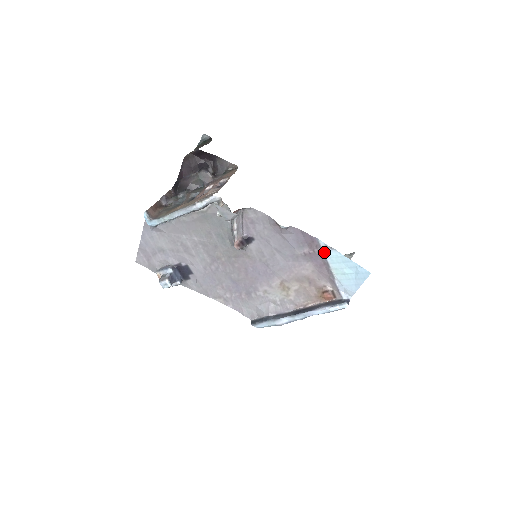
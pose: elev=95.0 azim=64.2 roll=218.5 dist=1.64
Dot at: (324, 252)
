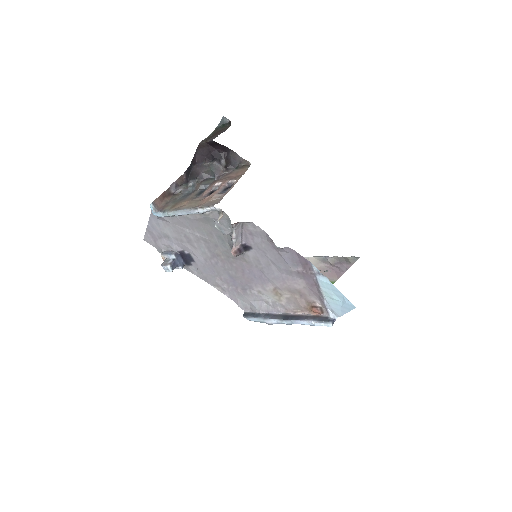
Dot at: (316, 275)
